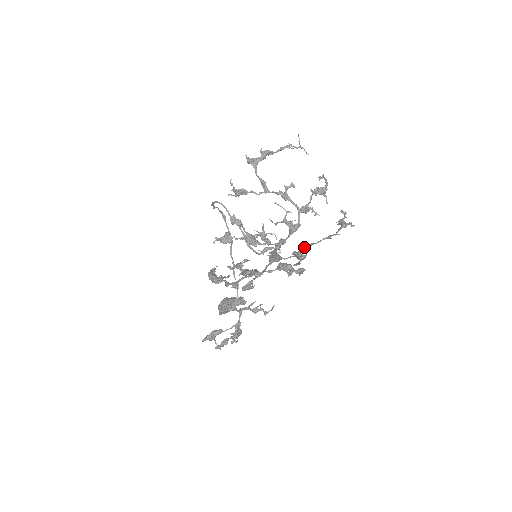
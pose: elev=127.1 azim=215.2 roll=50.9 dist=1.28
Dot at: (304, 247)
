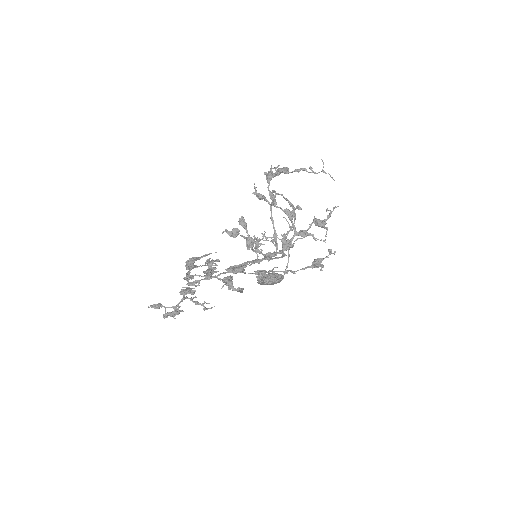
Dot at: occluded
